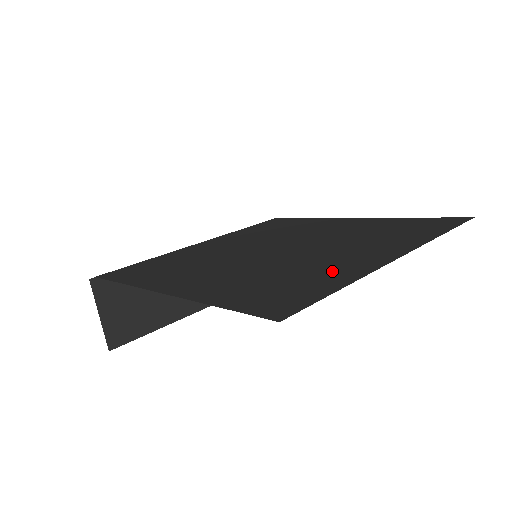
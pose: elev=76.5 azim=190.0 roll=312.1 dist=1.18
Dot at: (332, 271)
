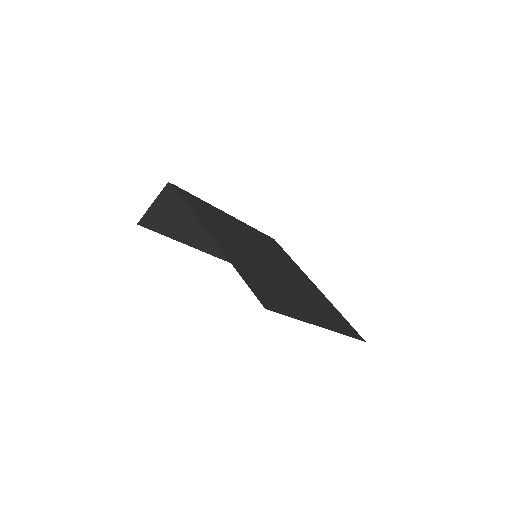
Dot at: (293, 305)
